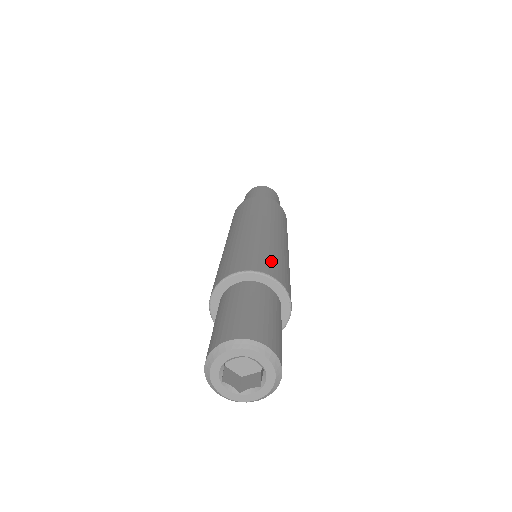
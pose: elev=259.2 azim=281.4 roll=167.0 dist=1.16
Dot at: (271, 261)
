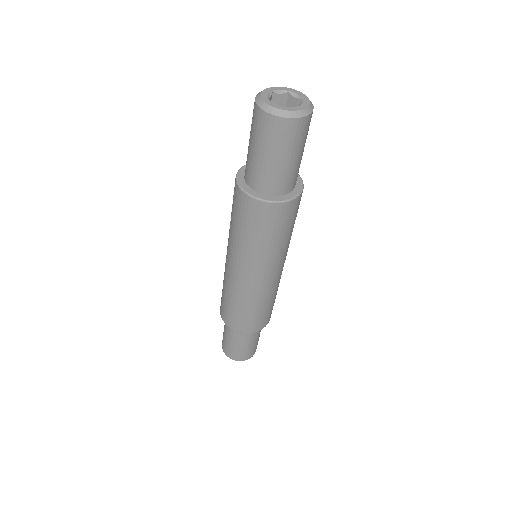
Dot at: occluded
